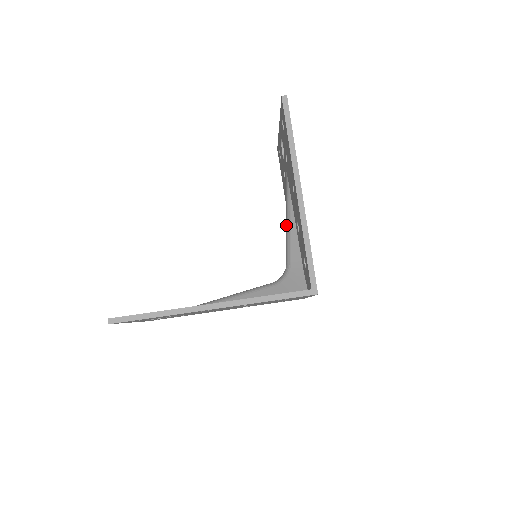
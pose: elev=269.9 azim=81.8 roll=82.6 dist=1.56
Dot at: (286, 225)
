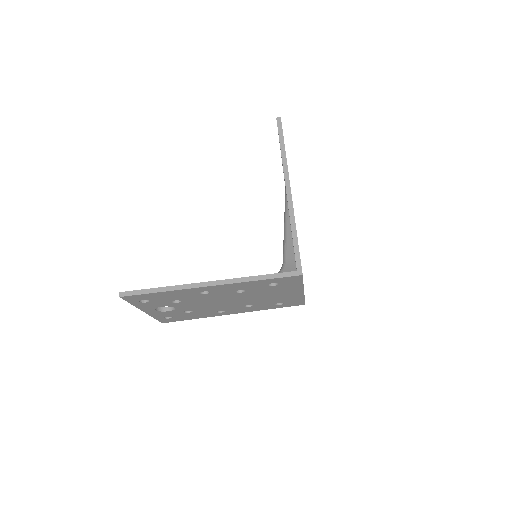
Dot at: occluded
